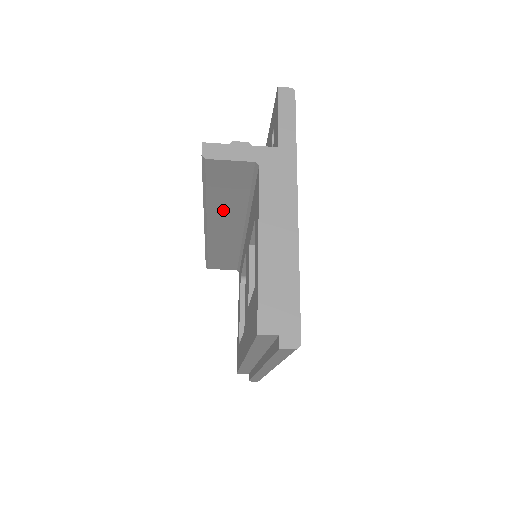
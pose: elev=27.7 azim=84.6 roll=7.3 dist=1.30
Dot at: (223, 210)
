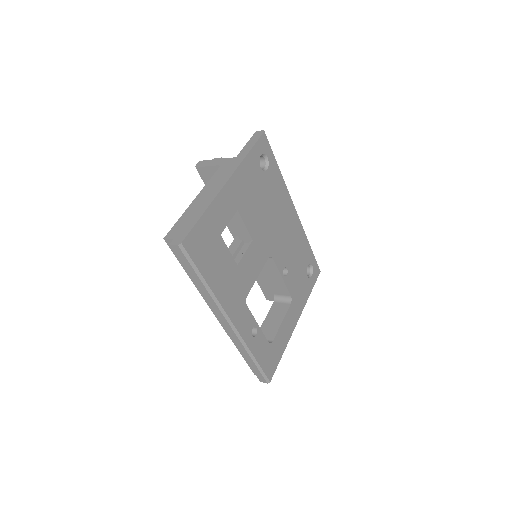
Dot at: occluded
